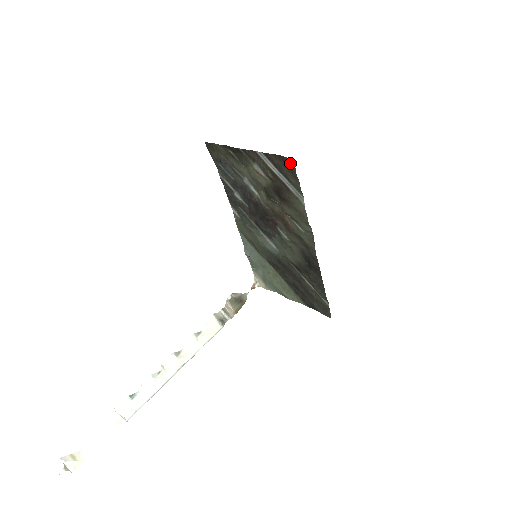
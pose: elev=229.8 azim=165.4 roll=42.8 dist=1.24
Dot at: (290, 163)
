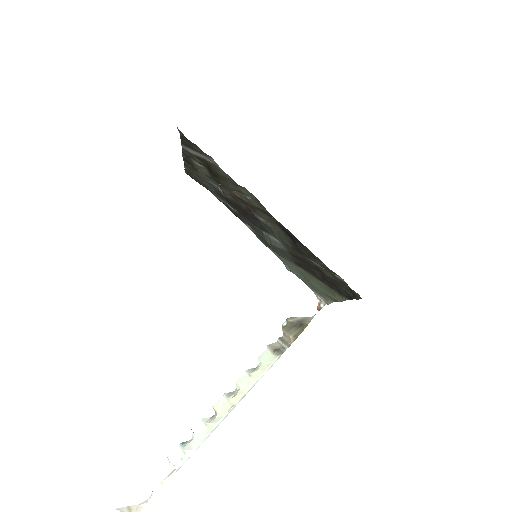
Dot at: (182, 134)
